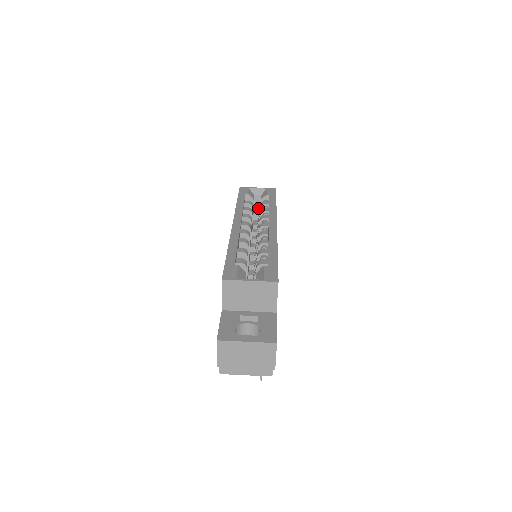
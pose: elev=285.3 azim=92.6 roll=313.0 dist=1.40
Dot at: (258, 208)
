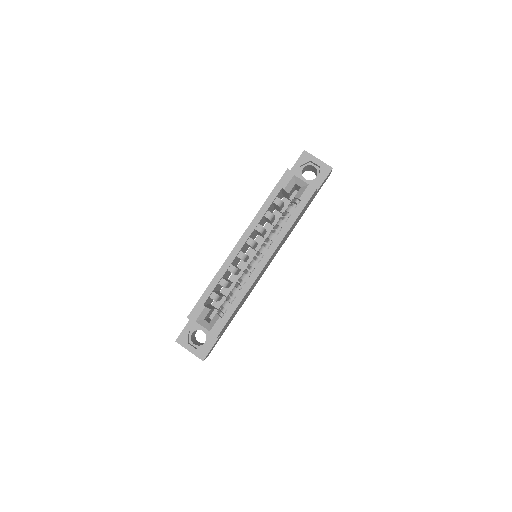
Dot at: occluded
